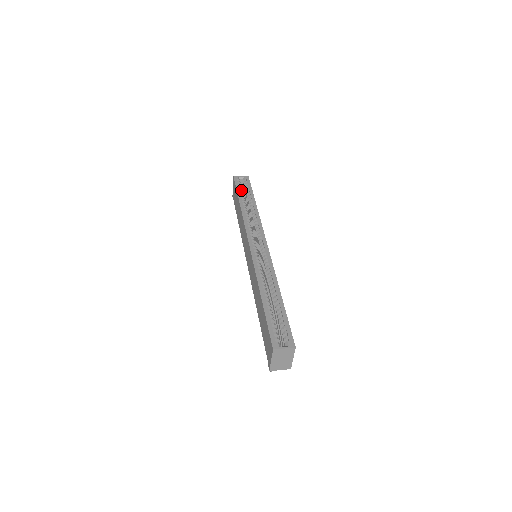
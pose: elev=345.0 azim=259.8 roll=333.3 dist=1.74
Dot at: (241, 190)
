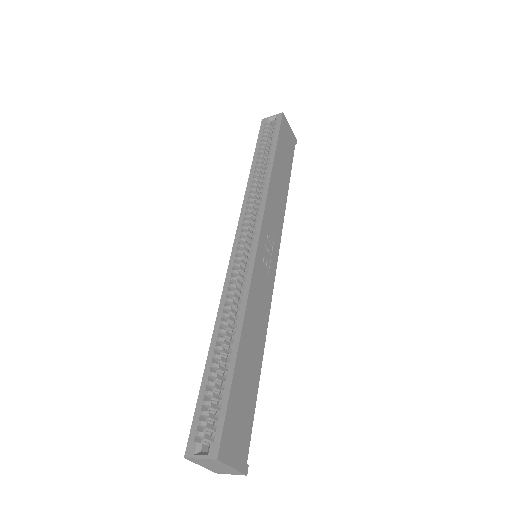
Dot at: (262, 142)
